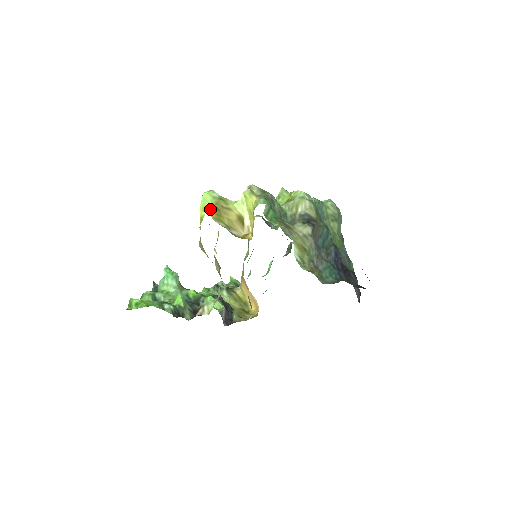
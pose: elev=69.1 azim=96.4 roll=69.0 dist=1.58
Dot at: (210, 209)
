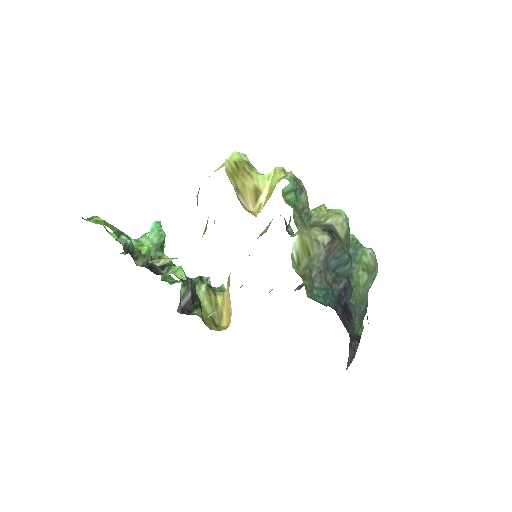
Dot at: (229, 161)
